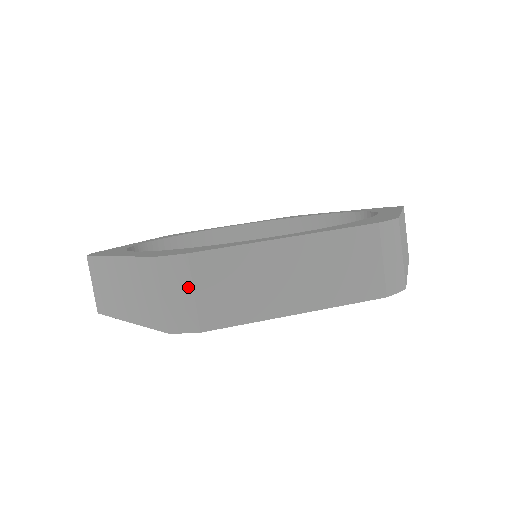
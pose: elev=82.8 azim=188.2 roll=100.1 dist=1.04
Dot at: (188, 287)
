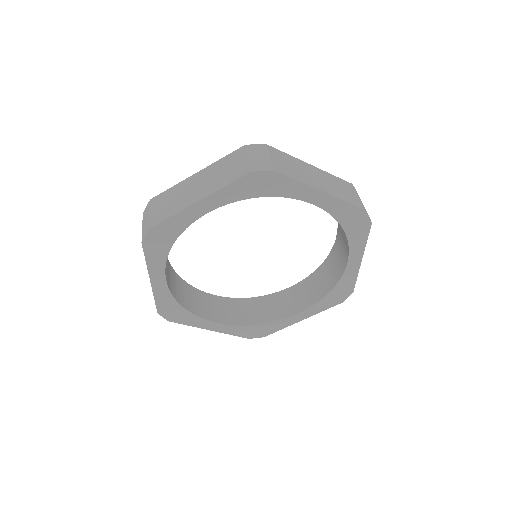
Dot at: (266, 154)
